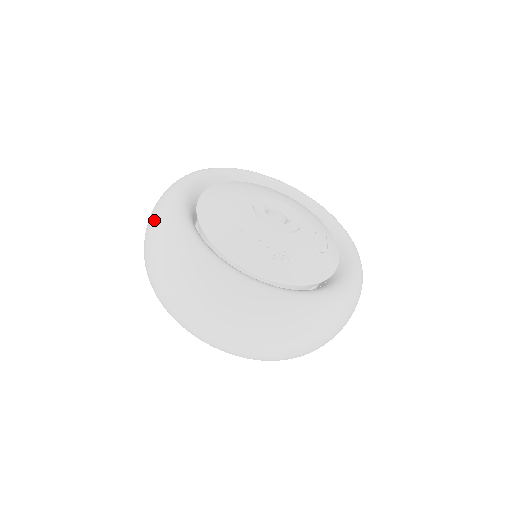
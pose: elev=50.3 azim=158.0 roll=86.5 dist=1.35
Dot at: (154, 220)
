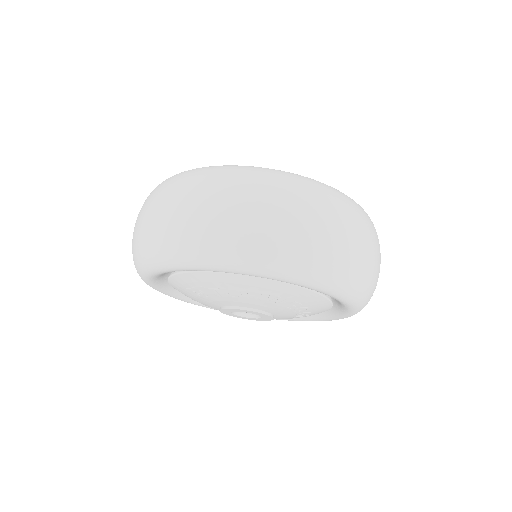
Dot at: (171, 185)
